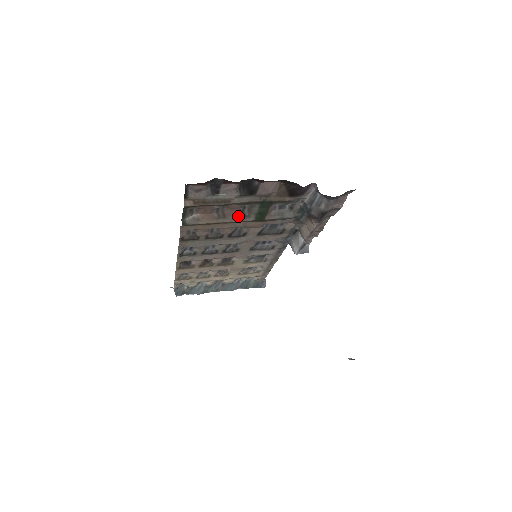
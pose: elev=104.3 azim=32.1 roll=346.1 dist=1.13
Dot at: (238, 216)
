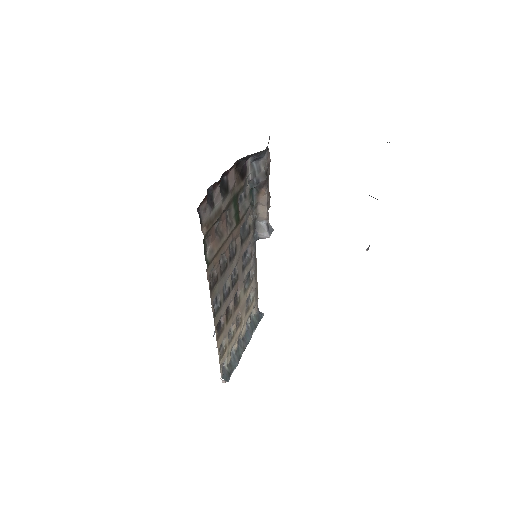
Dot at: (227, 228)
